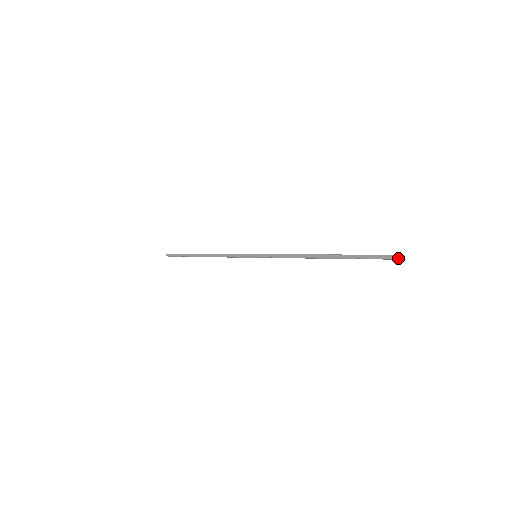
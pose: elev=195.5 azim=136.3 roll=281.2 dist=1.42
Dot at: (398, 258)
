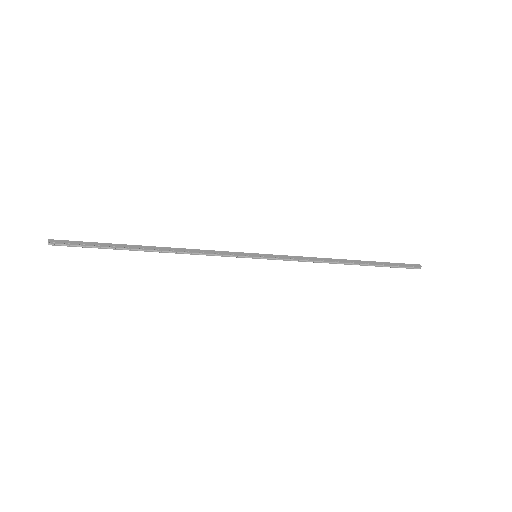
Dot at: (419, 266)
